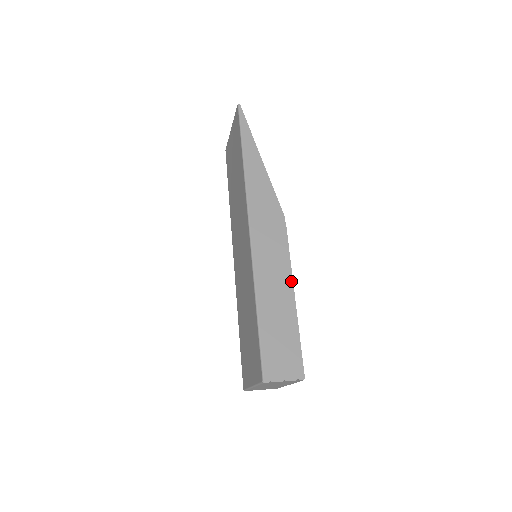
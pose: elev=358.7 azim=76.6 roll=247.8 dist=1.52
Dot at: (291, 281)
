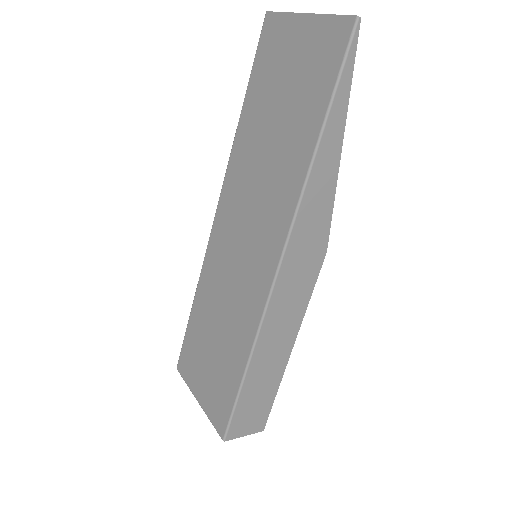
Dot at: (296, 336)
